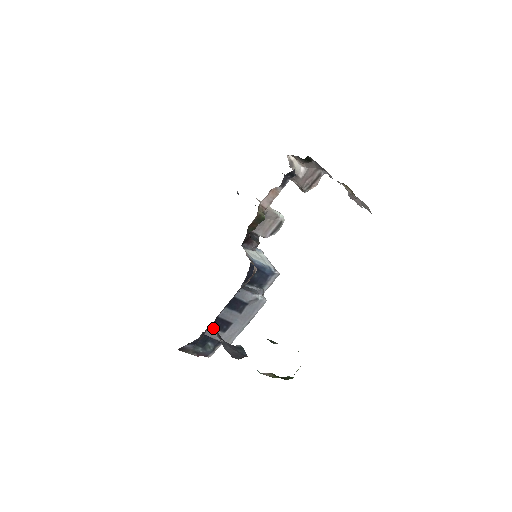
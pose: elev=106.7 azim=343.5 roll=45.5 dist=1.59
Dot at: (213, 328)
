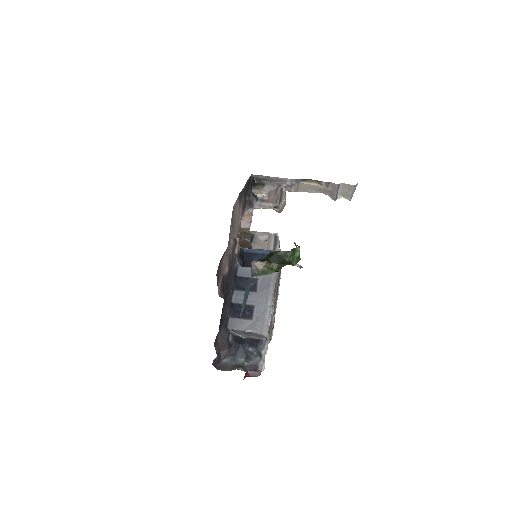
Dot at: (235, 318)
